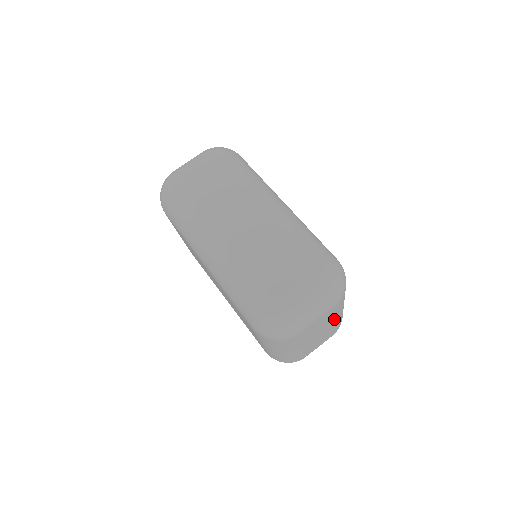
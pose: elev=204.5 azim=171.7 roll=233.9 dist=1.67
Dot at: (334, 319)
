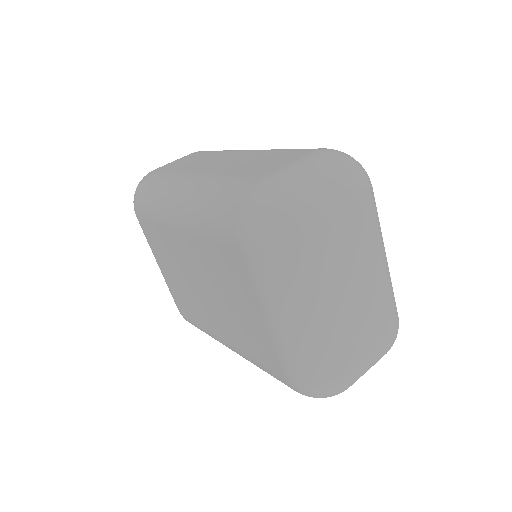
Dot at: (374, 261)
